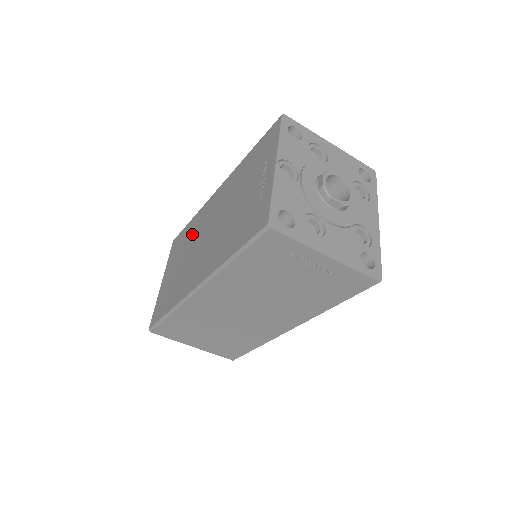
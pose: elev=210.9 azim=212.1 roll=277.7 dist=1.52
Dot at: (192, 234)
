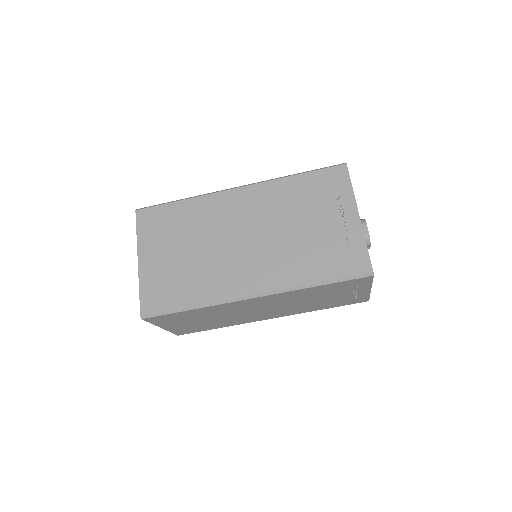
Dot at: (199, 223)
